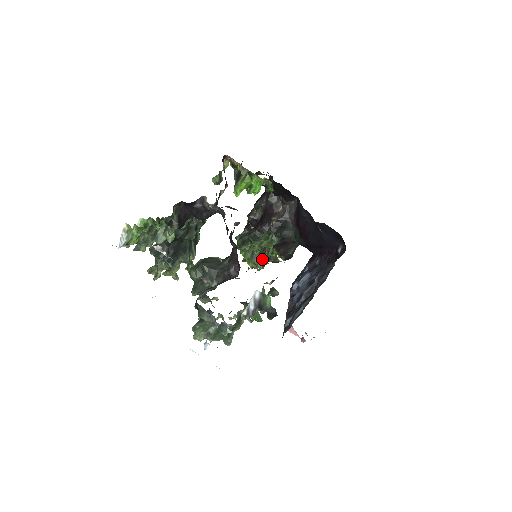
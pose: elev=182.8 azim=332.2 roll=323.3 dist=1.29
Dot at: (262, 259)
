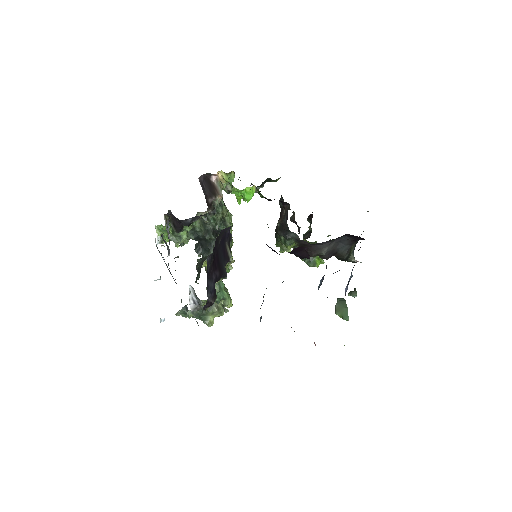
Dot at: (310, 258)
